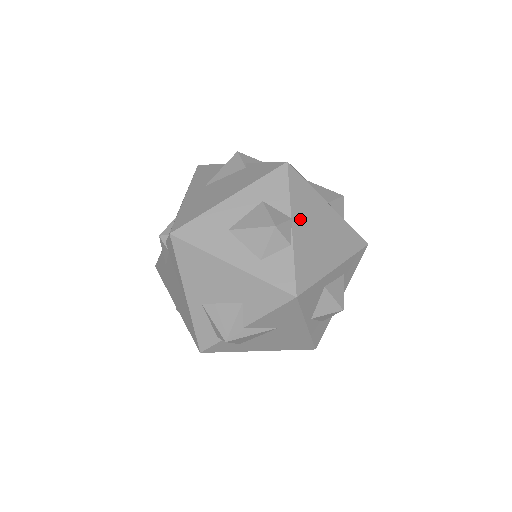
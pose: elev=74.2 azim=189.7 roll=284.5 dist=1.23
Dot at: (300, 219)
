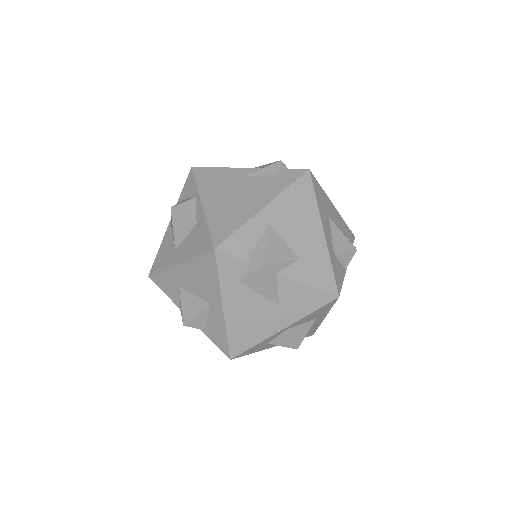
Dot at: occluded
